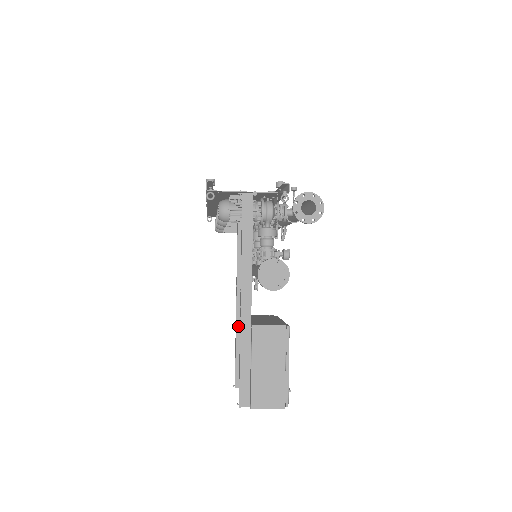
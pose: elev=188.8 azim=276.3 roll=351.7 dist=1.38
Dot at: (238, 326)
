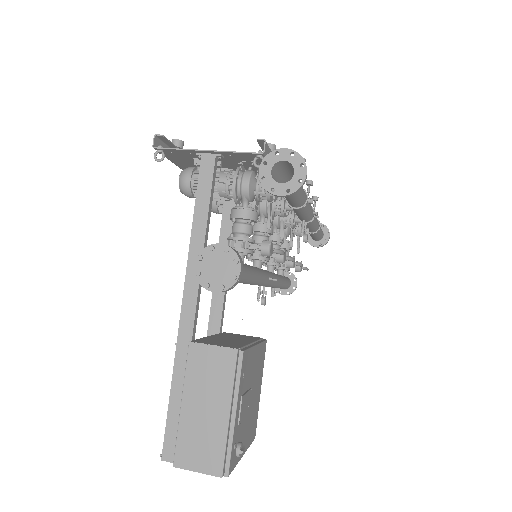
Dot at: occluded
